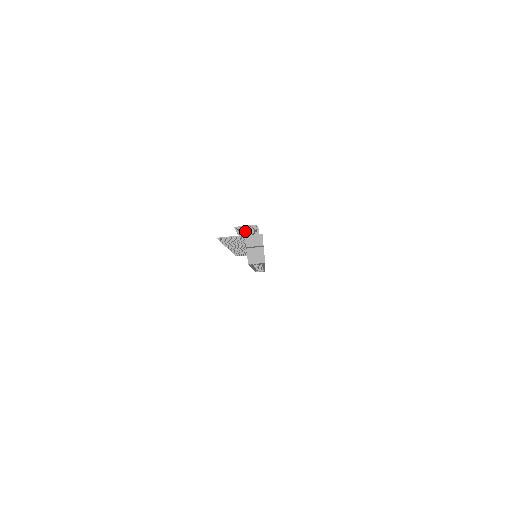
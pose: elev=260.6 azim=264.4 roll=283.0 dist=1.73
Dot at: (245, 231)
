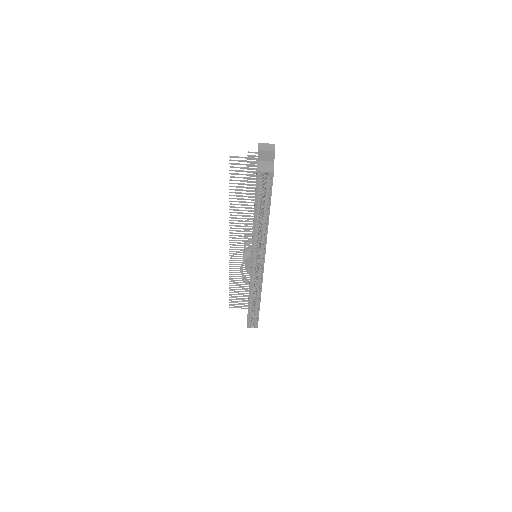
Dot at: (254, 182)
